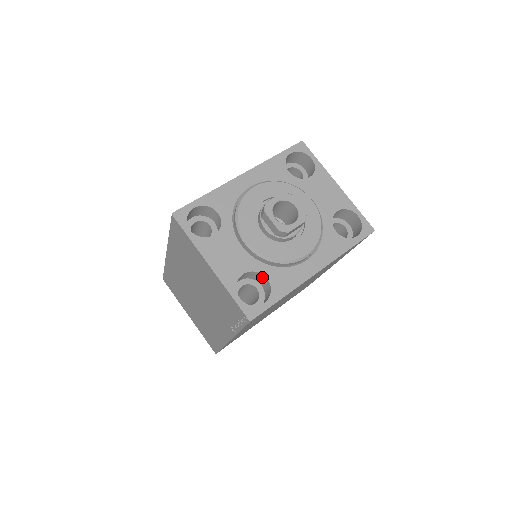
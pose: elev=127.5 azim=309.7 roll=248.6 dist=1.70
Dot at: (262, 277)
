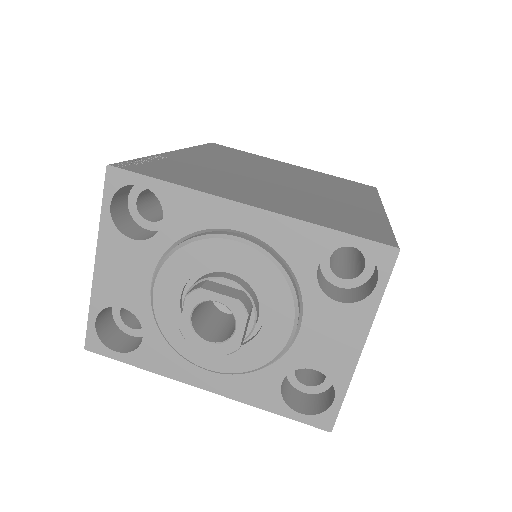
Dot at: occluded
